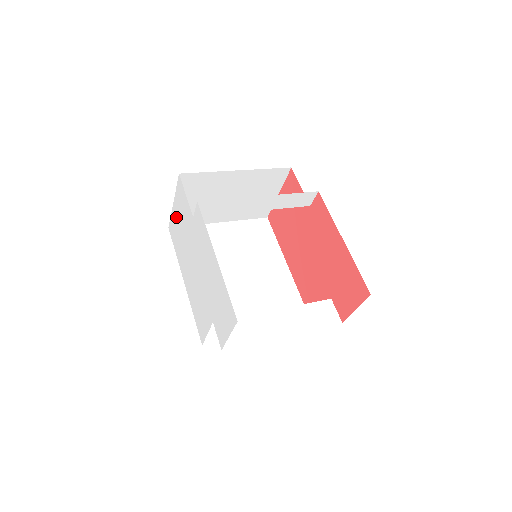
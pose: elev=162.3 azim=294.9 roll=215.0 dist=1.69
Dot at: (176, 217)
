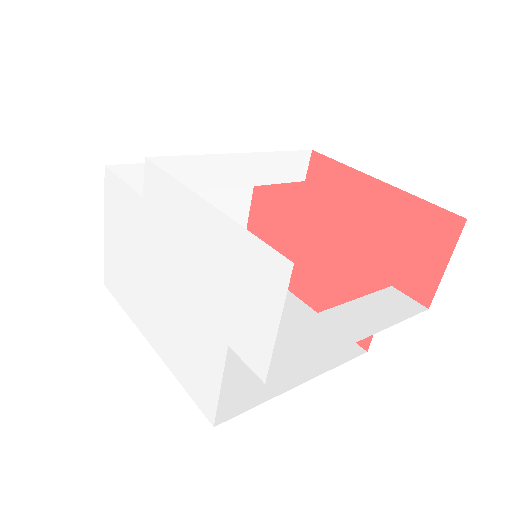
Dot at: (113, 245)
